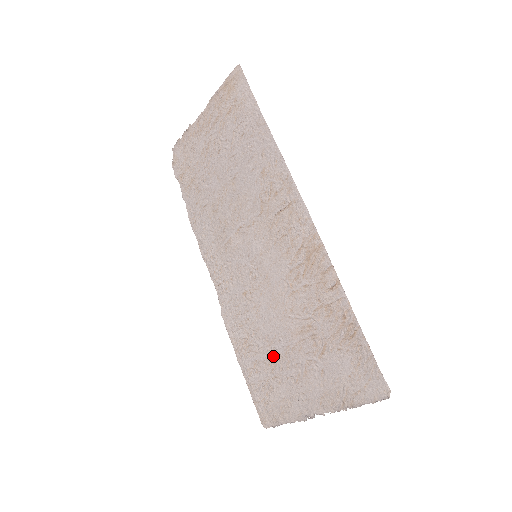
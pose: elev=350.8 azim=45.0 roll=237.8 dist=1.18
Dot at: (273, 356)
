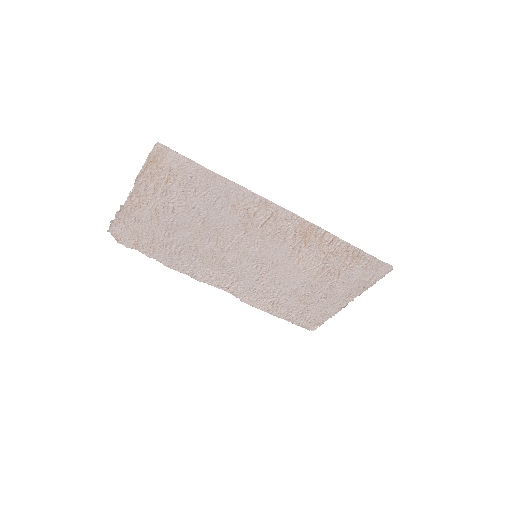
Dot at: (301, 297)
